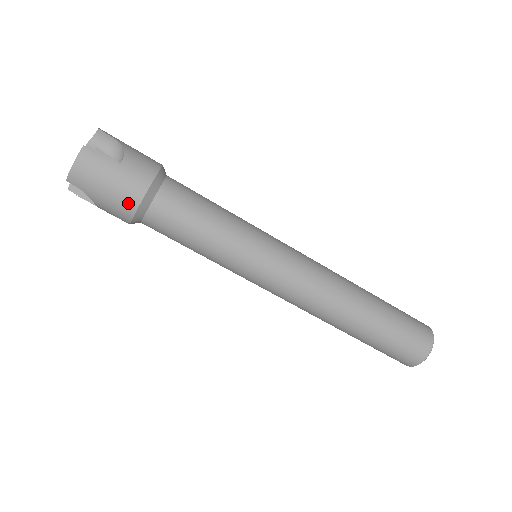
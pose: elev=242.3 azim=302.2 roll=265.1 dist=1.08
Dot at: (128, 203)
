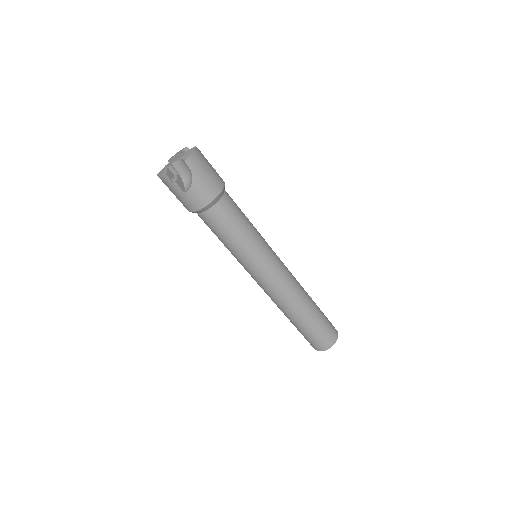
Dot at: (216, 188)
